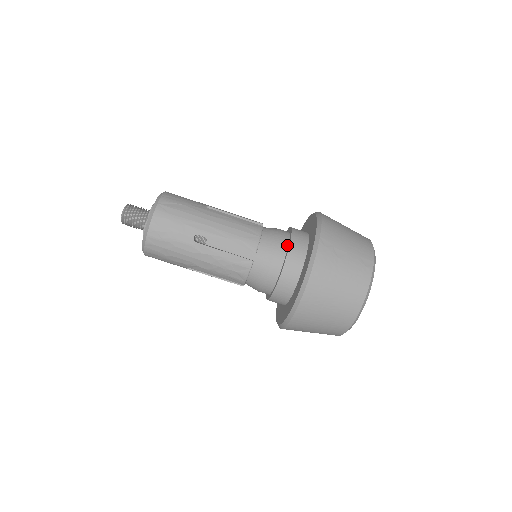
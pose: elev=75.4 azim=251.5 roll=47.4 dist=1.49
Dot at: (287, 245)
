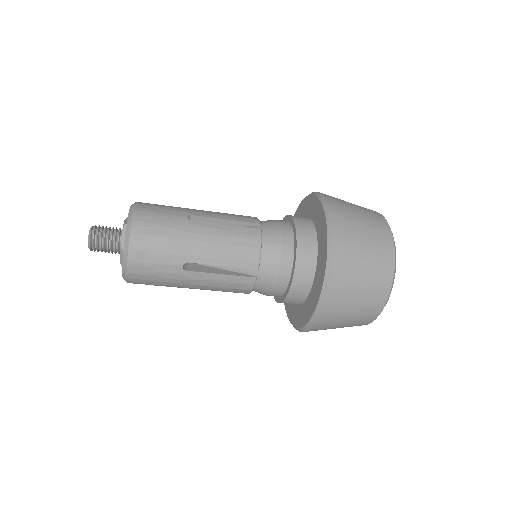
Dot at: (293, 251)
